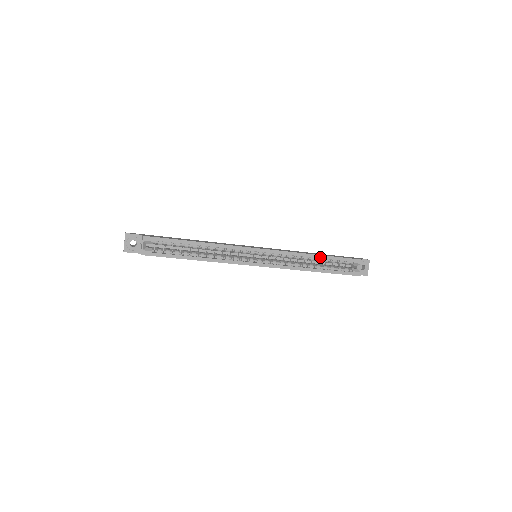
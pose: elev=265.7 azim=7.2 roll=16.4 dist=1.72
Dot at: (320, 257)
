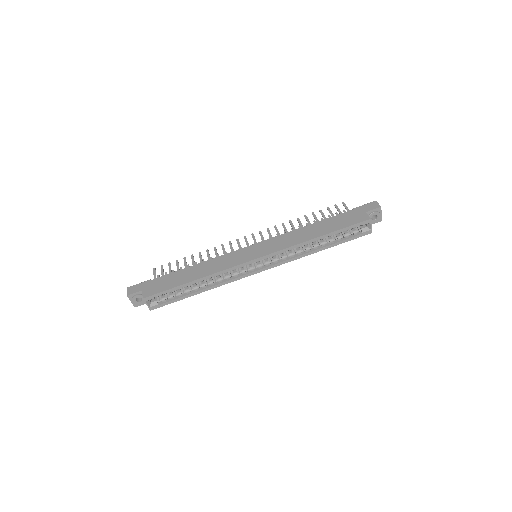
Dot at: (322, 238)
